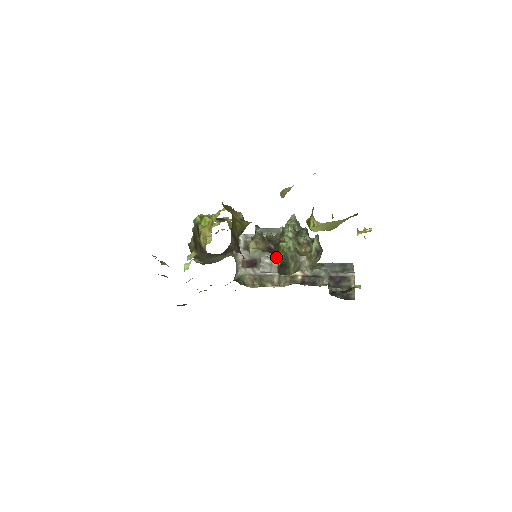
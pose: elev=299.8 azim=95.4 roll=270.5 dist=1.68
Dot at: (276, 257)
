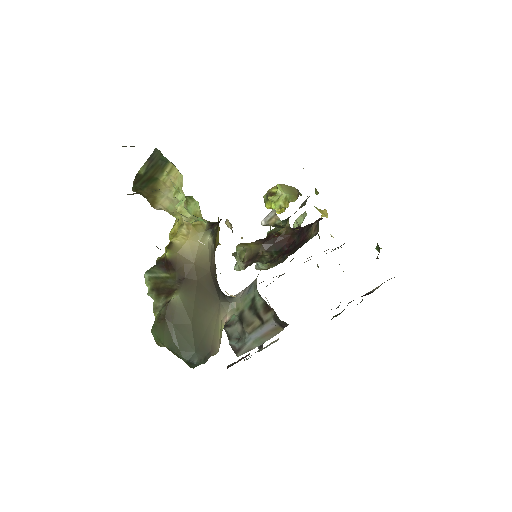
Dot at: (277, 237)
